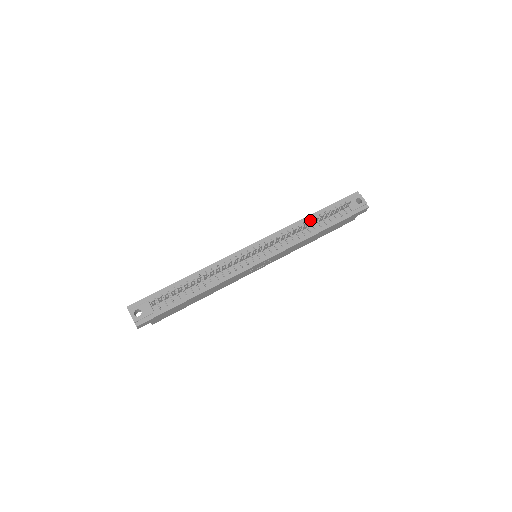
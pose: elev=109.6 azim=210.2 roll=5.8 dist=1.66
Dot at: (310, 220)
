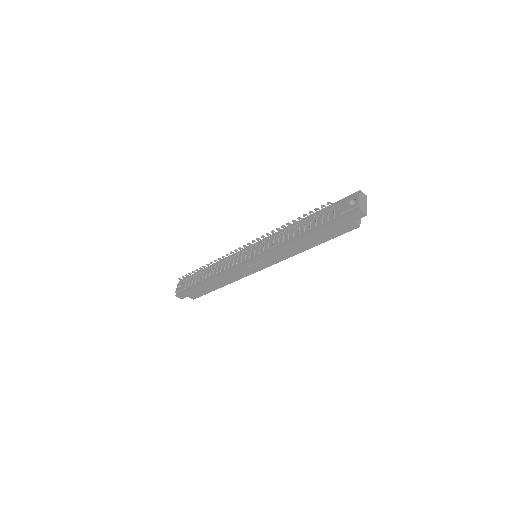
Dot at: (301, 223)
